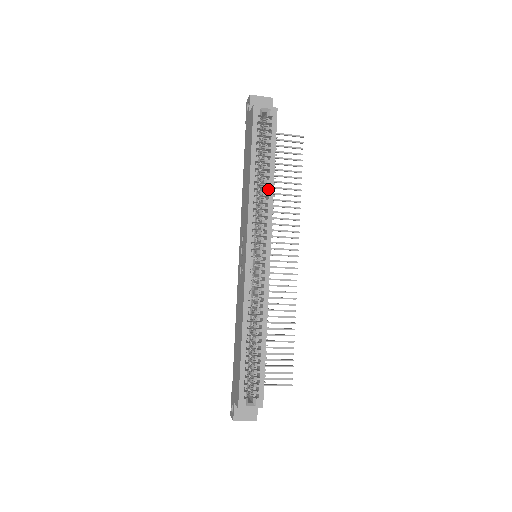
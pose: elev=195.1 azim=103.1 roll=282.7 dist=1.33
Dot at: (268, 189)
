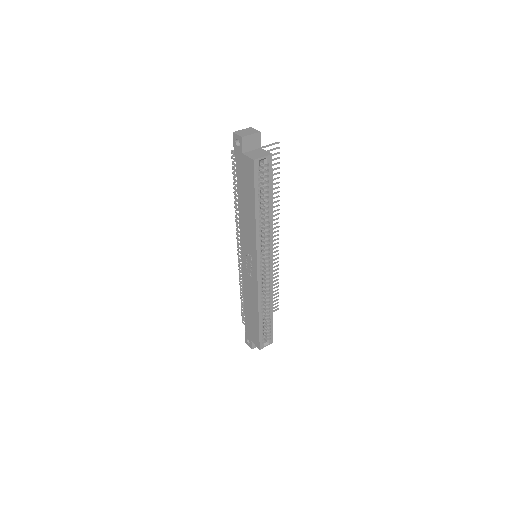
Dot at: (269, 220)
